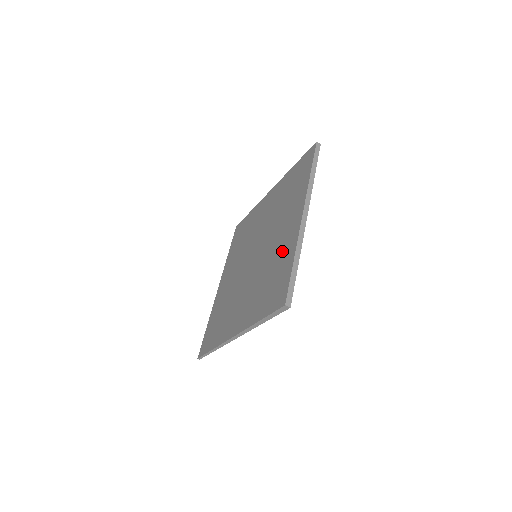
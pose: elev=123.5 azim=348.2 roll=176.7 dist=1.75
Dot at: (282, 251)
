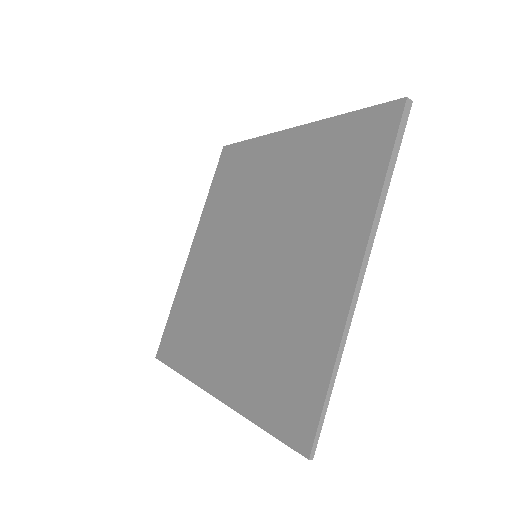
Dot at: (310, 156)
